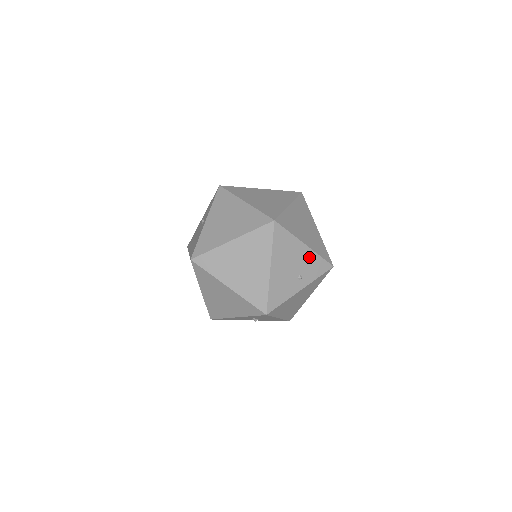
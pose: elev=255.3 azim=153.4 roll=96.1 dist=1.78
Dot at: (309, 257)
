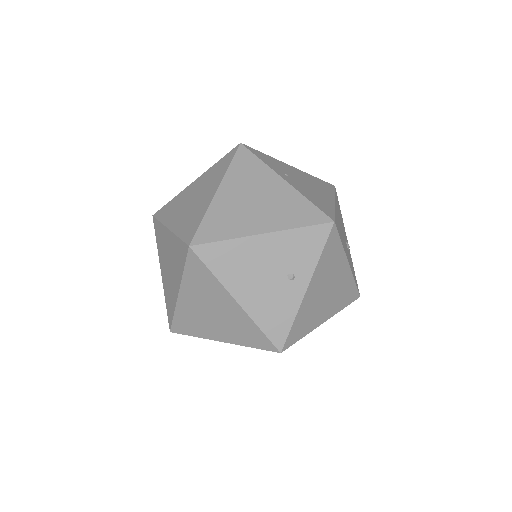
Dot at: (283, 243)
